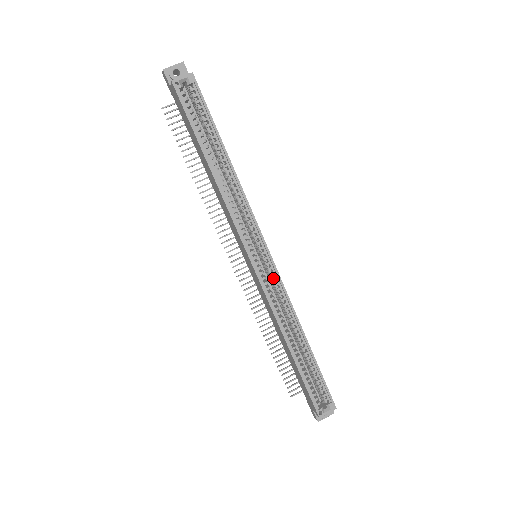
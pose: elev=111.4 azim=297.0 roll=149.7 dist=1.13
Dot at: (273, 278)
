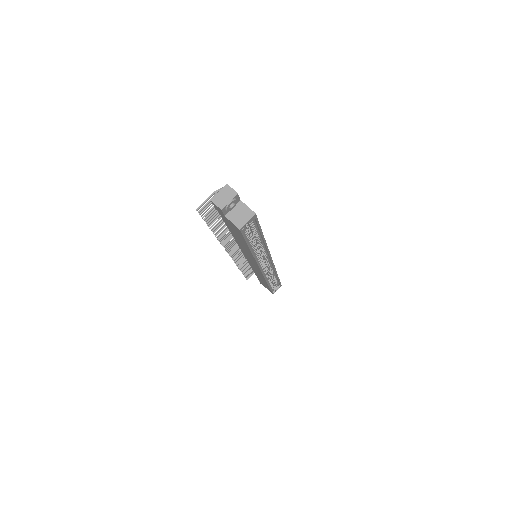
Dot at: (269, 267)
